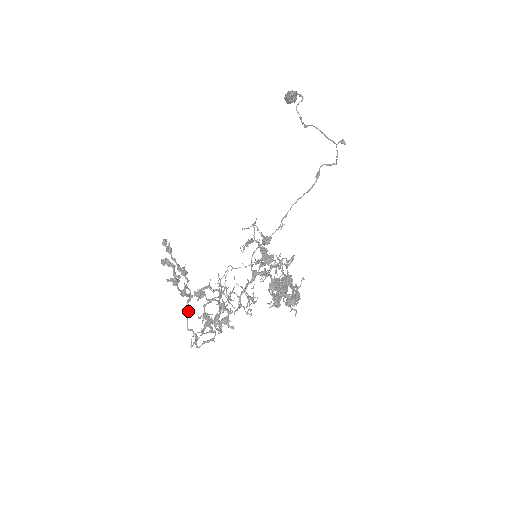
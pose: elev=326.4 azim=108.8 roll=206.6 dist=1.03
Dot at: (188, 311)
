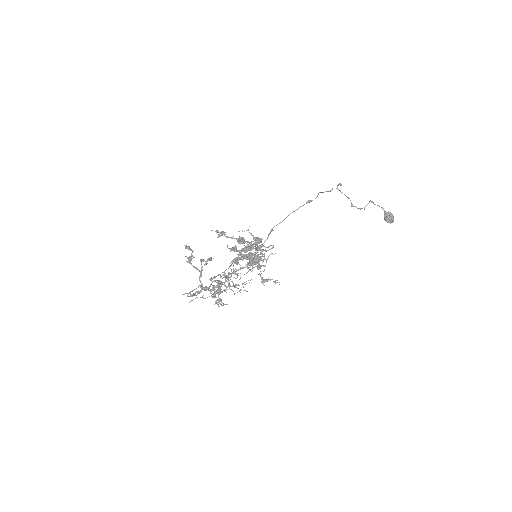
Dot at: occluded
